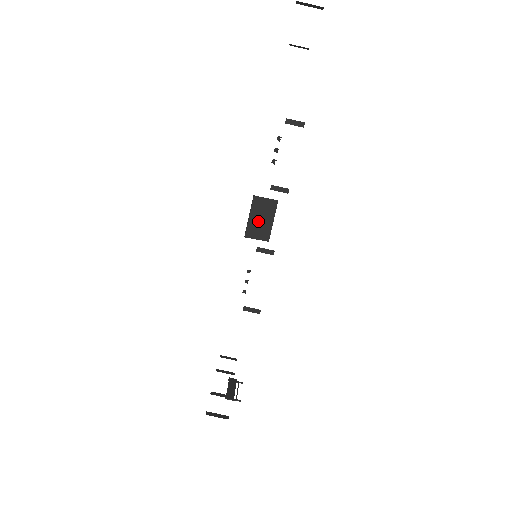
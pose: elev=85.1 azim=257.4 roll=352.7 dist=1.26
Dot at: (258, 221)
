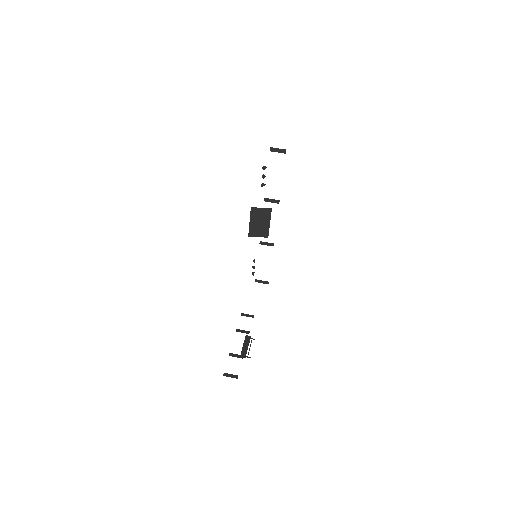
Dot at: (257, 225)
